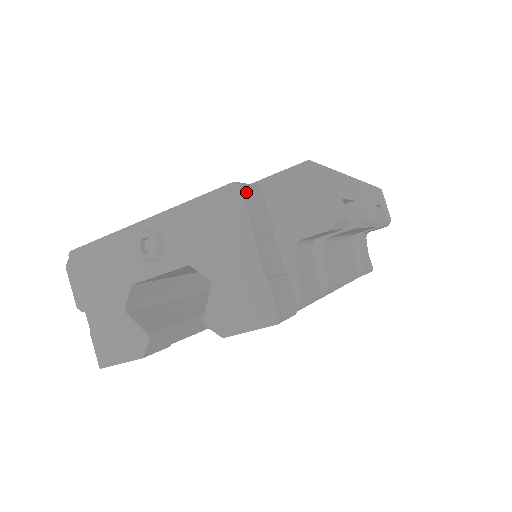
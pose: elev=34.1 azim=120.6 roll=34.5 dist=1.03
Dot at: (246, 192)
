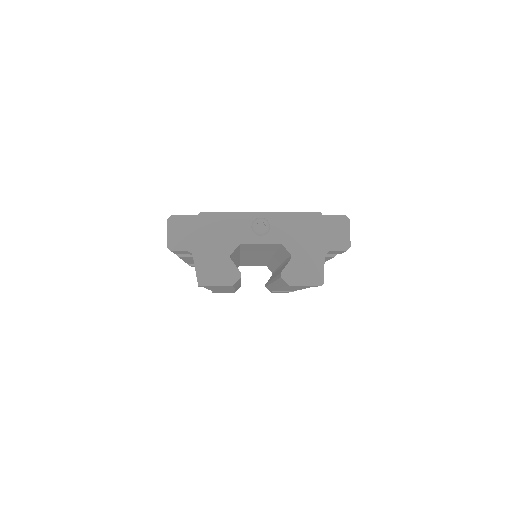
Dot at: (321, 219)
